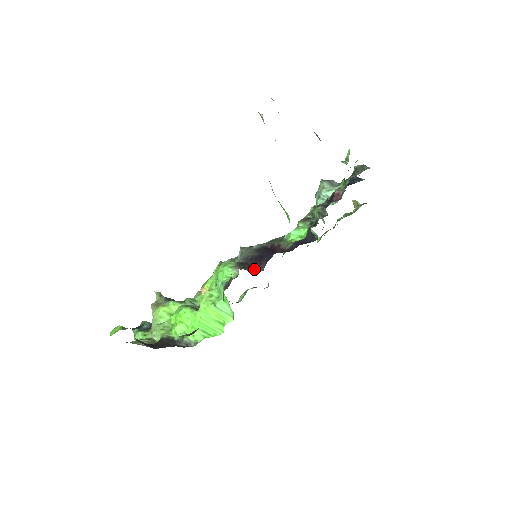
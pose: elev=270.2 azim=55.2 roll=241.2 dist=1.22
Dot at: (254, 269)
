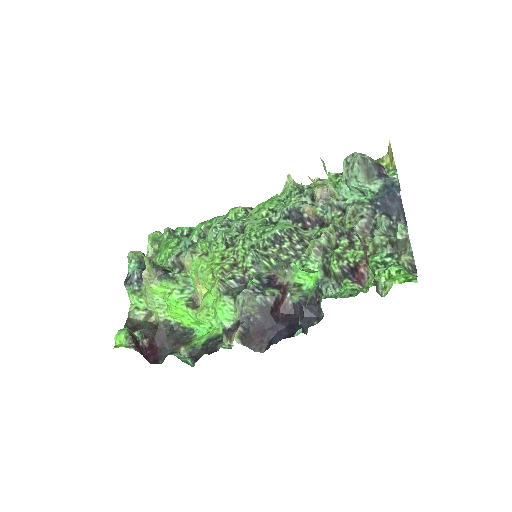
Dot at: (255, 346)
